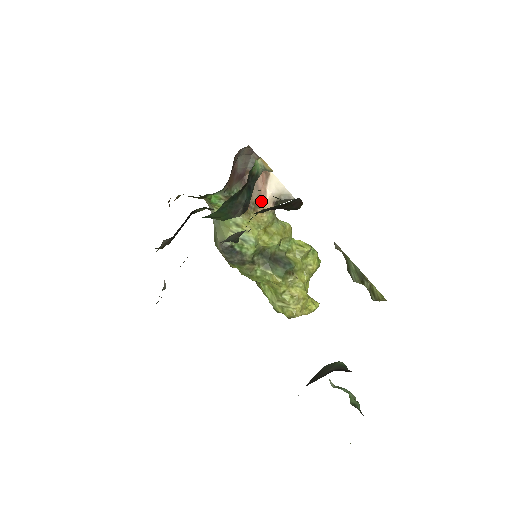
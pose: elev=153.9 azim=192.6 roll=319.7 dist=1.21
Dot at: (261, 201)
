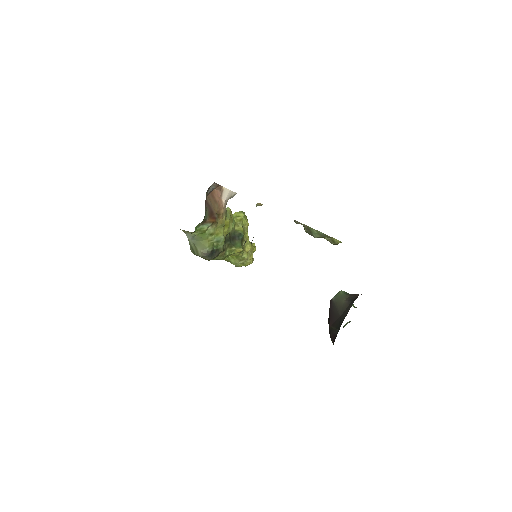
Dot at: (220, 209)
